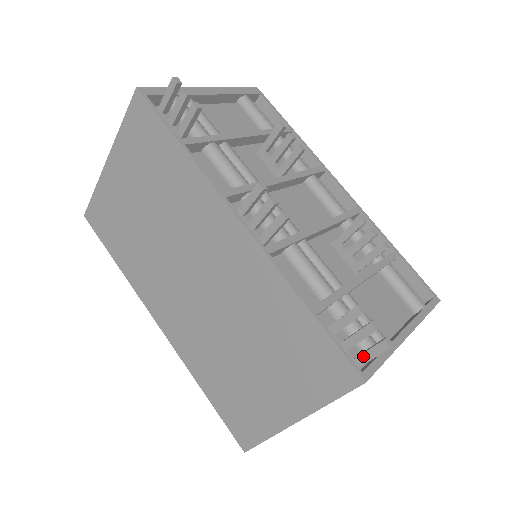
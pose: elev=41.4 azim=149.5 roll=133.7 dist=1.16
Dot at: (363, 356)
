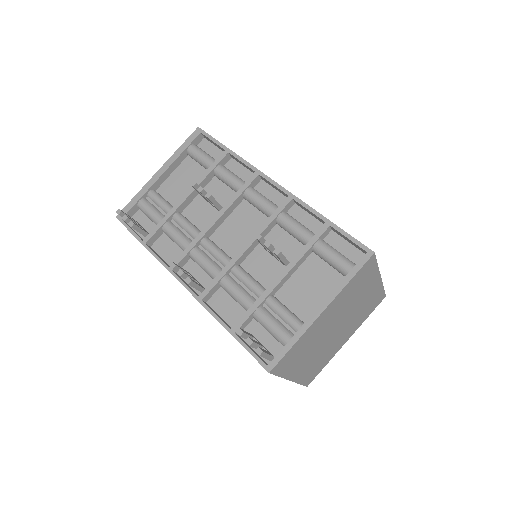
Dot at: occluded
